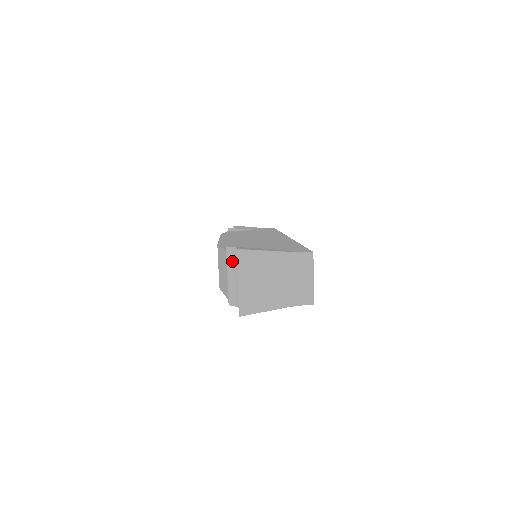
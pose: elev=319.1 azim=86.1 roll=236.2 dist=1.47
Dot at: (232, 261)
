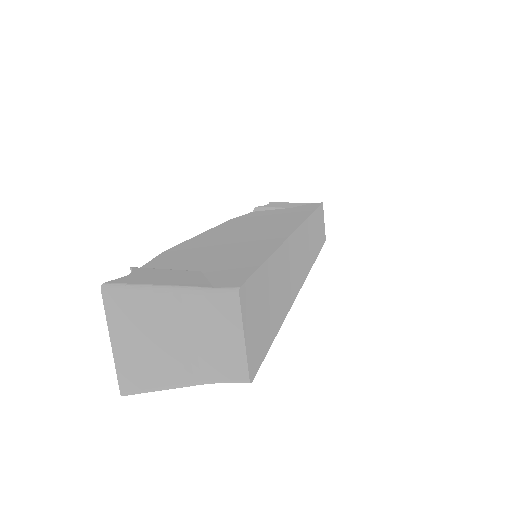
Dot at: occluded
